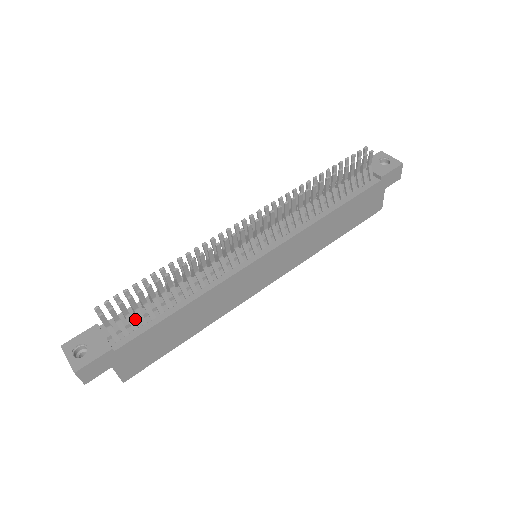
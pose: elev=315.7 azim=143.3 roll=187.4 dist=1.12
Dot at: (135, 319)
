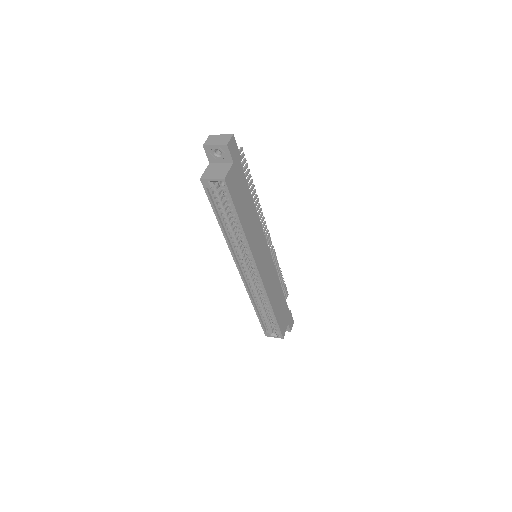
Dot at: occluded
